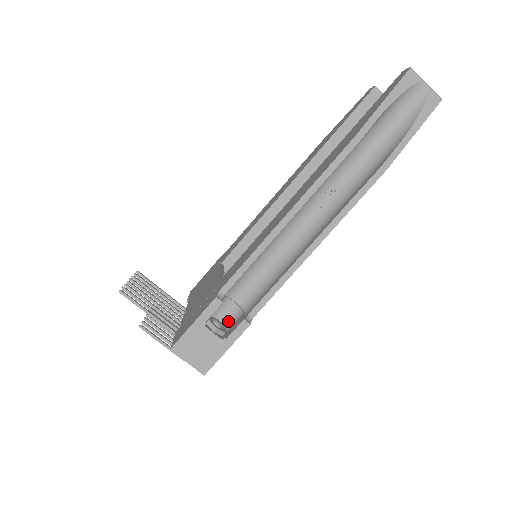
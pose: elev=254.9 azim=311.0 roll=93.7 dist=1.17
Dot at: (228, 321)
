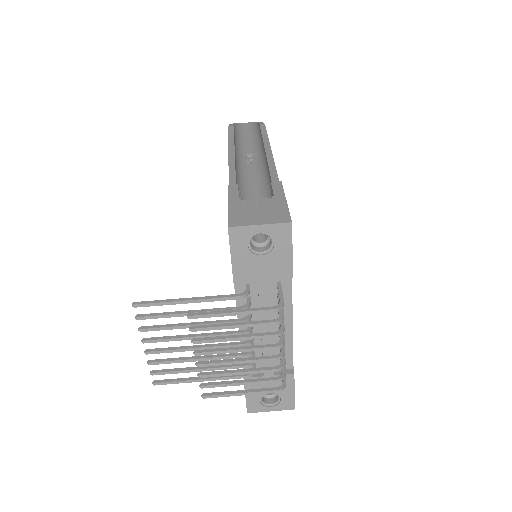
Dot at: occluded
